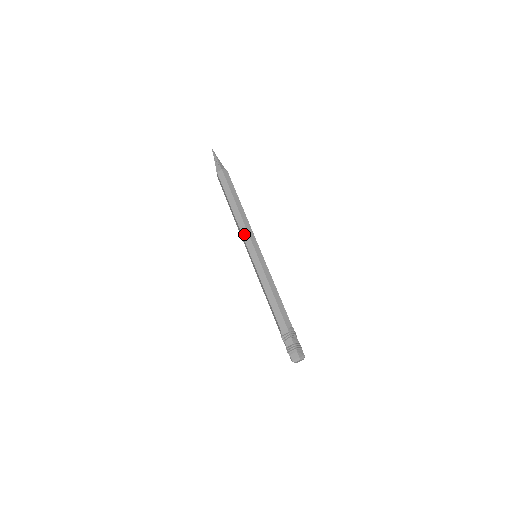
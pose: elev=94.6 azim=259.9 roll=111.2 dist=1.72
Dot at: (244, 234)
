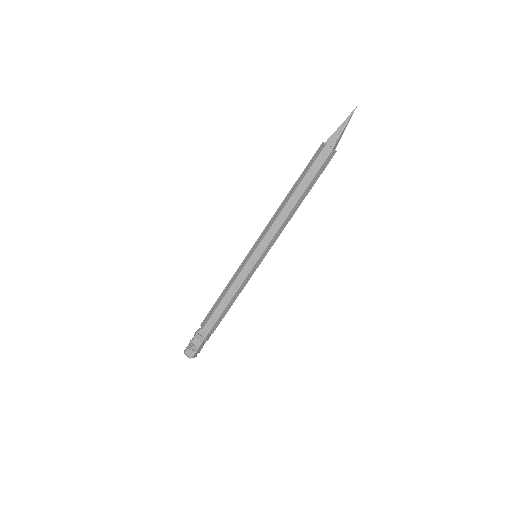
Dot at: (271, 232)
